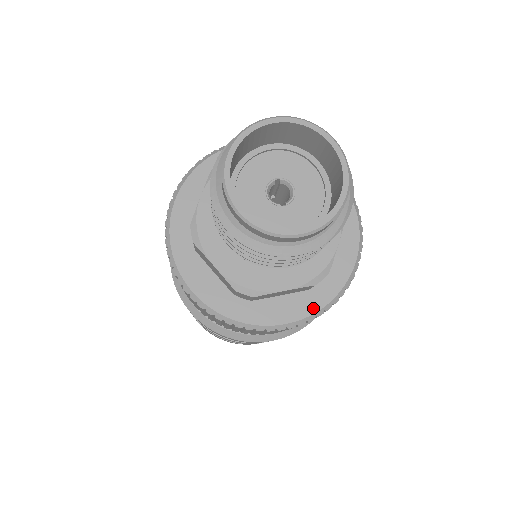
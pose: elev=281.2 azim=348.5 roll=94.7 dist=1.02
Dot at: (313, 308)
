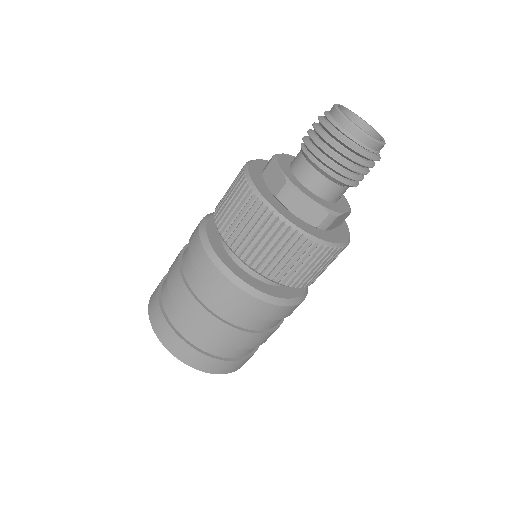
Dot at: (347, 235)
